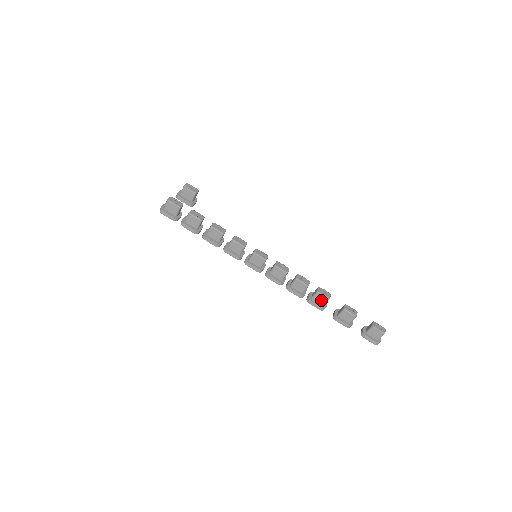
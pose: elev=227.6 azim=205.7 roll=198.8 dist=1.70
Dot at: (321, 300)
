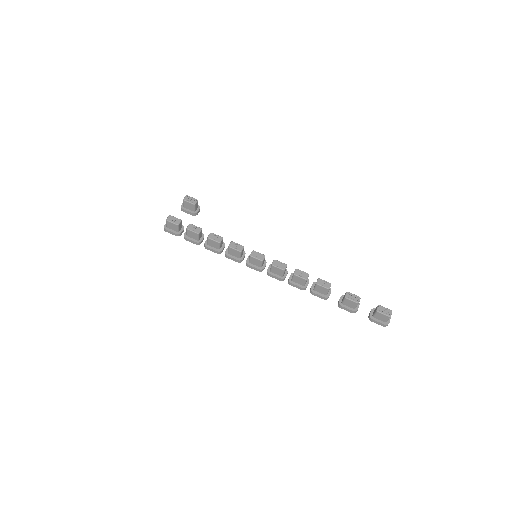
Dot at: (322, 291)
